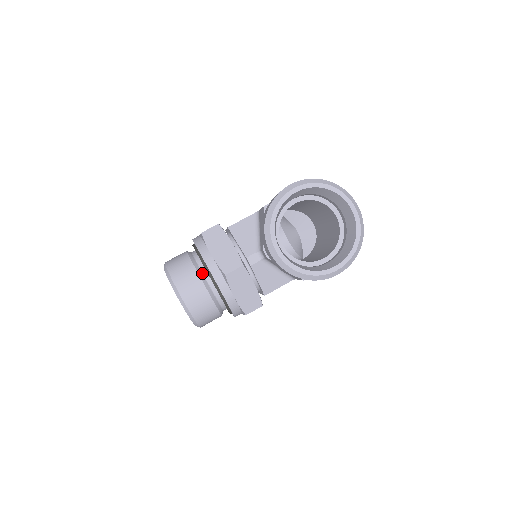
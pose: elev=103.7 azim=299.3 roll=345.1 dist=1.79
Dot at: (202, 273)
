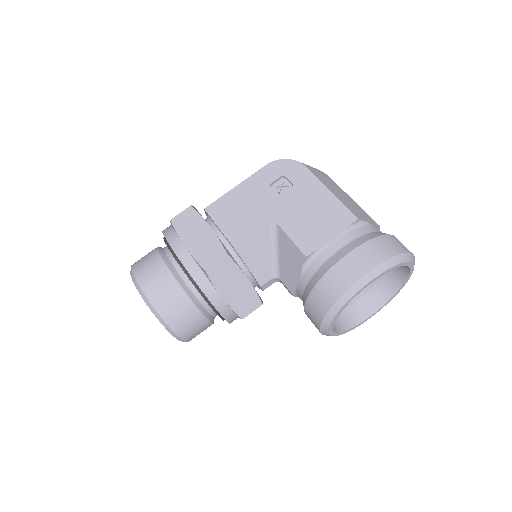
Dot at: (205, 309)
